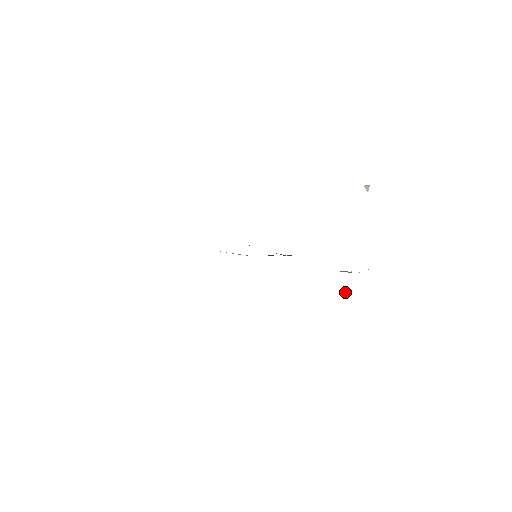
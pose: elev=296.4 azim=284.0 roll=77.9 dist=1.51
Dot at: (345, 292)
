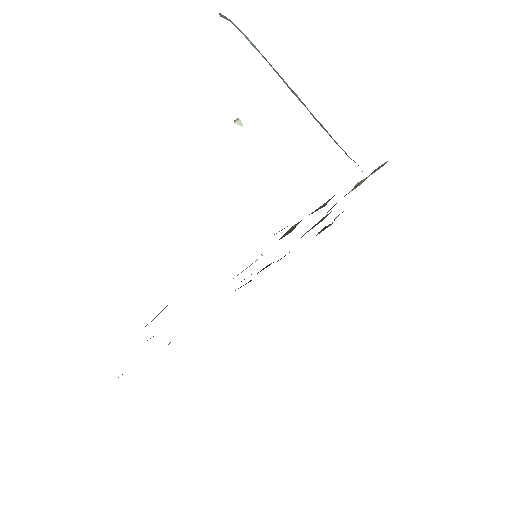
Dot at: (325, 228)
